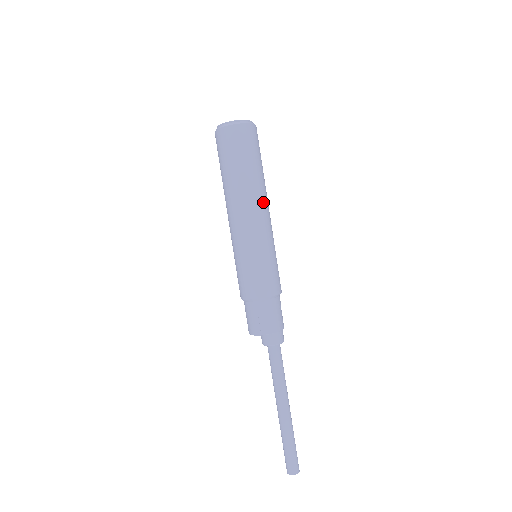
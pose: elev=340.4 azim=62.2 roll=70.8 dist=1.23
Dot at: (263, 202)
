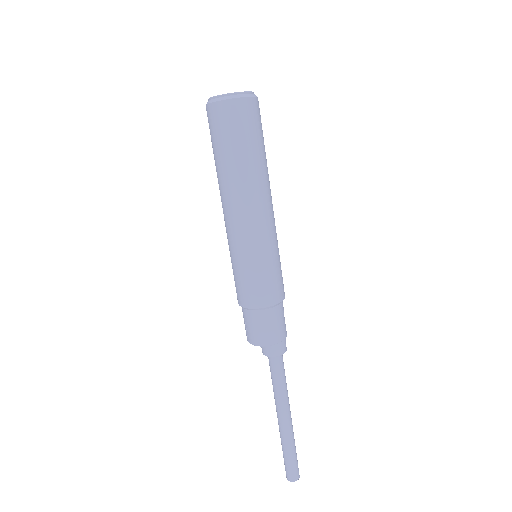
Dot at: (246, 200)
